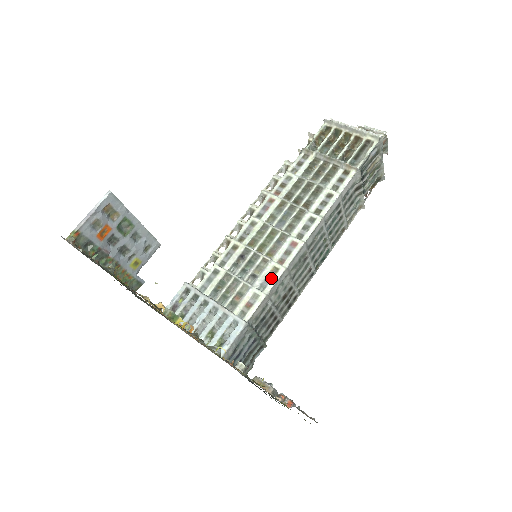
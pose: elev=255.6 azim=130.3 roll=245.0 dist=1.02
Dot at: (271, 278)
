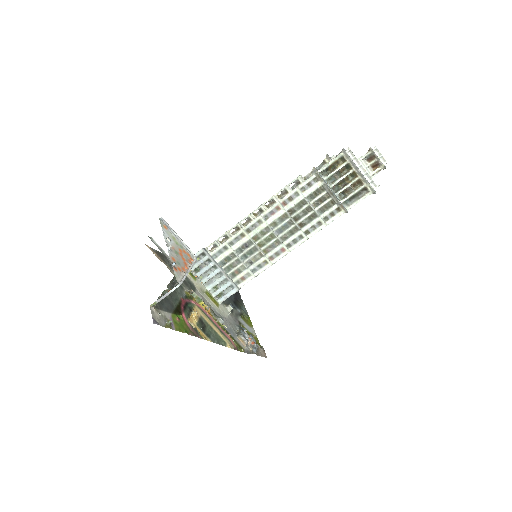
Dot at: (261, 267)
